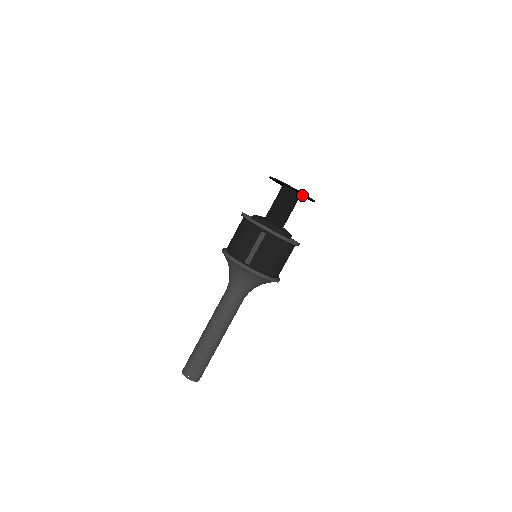
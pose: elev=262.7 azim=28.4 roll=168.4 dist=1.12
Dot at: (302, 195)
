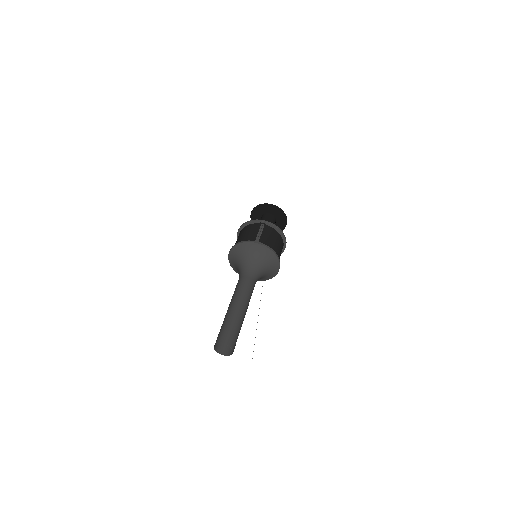
Dot at: (276, 221)
